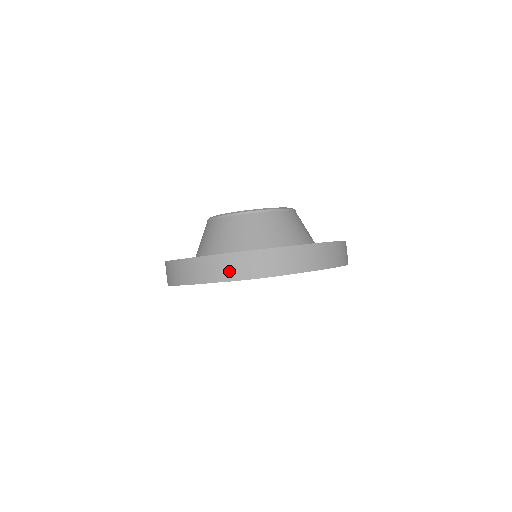
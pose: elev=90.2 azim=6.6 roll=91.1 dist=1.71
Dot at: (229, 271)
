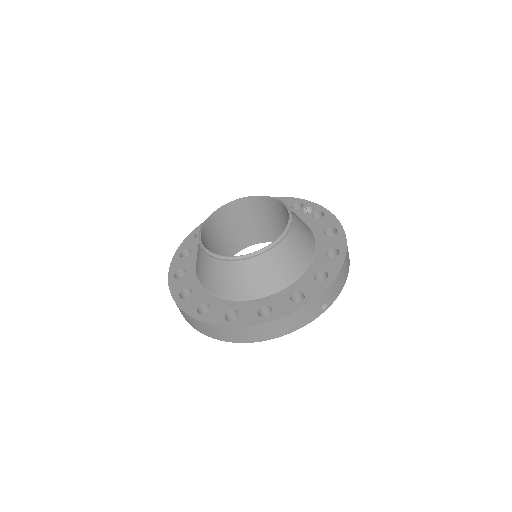
Dot at: occluded
